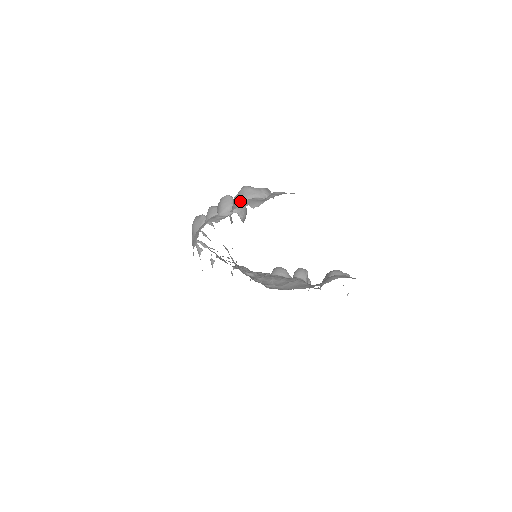
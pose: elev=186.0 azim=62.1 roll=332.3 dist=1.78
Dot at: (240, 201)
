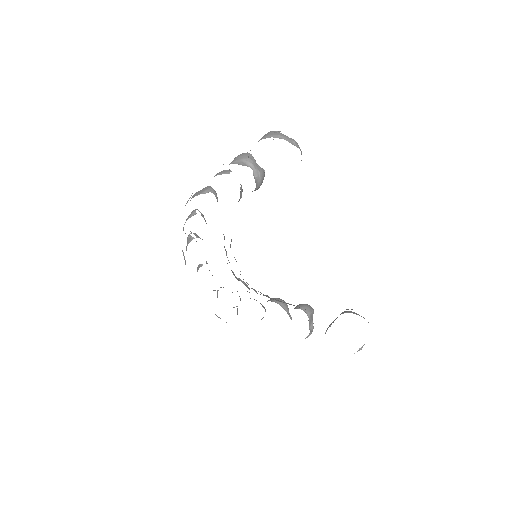
Dot at: (262, 138)
